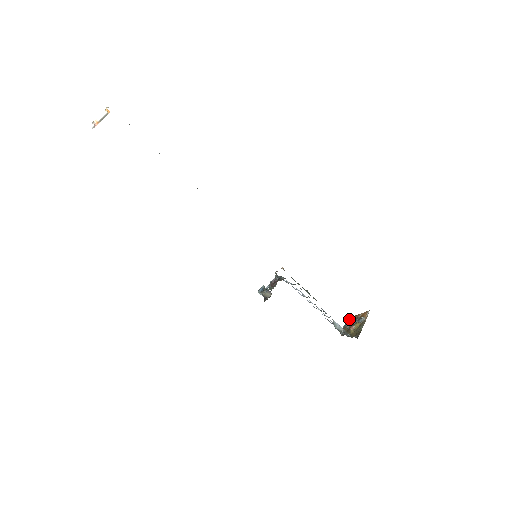
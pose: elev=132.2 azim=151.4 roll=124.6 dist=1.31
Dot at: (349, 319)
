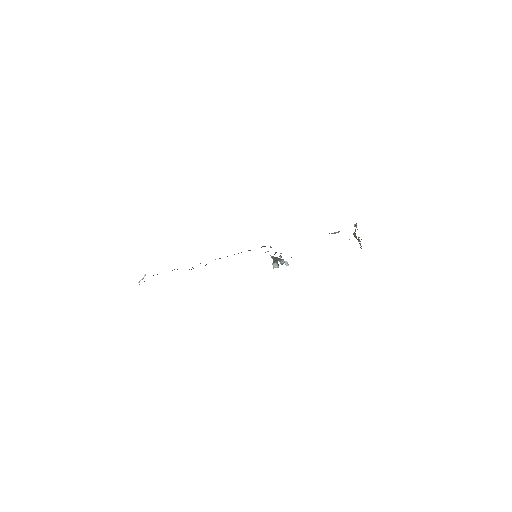
Dot at: (360, 244)
